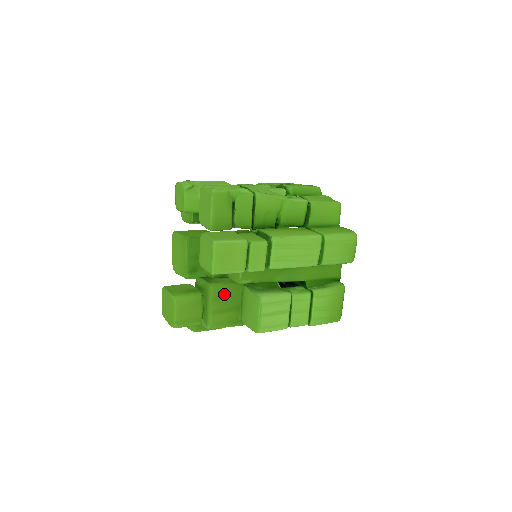
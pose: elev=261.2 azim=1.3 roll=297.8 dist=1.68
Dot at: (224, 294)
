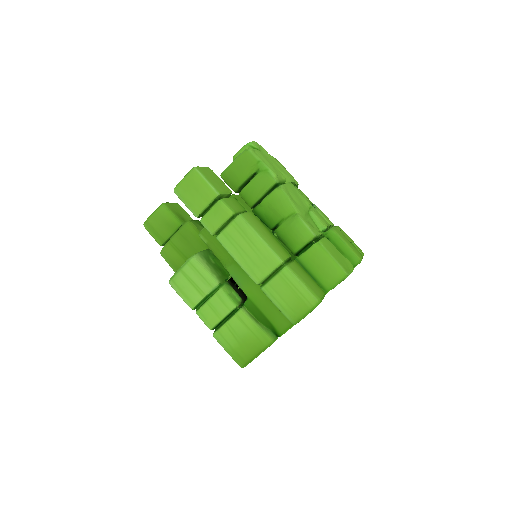
Dot at: (190, 239)
